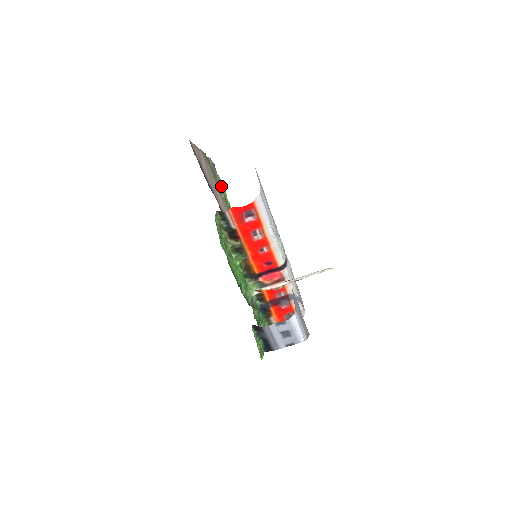
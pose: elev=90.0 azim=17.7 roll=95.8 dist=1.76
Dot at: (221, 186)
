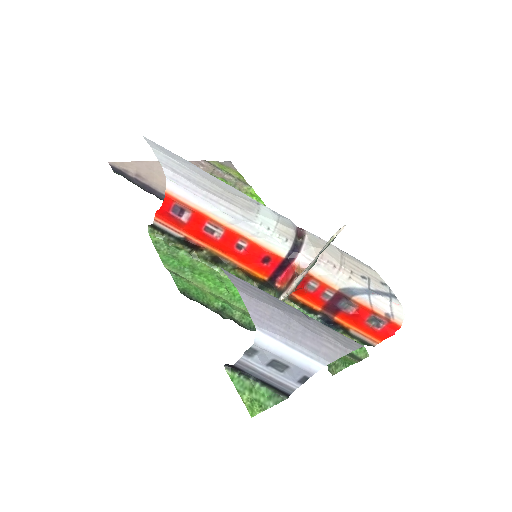
Dot at: (239, 183)
